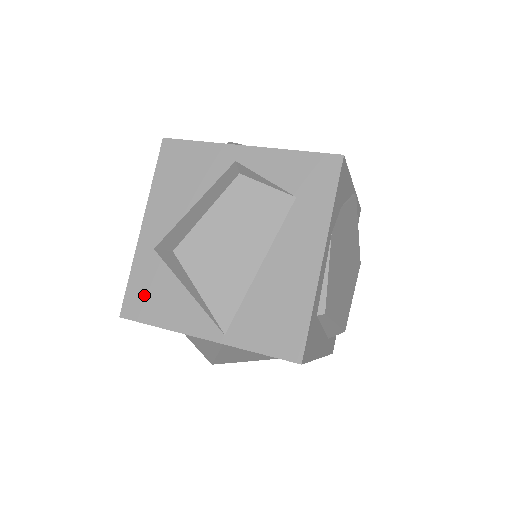
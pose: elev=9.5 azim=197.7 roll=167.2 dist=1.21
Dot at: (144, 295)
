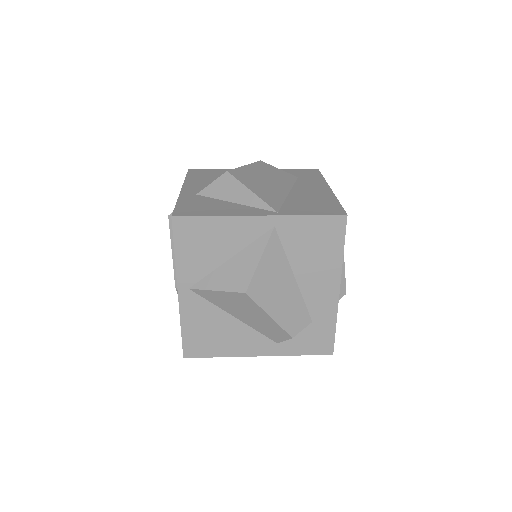
Dot at: (194, 207)
